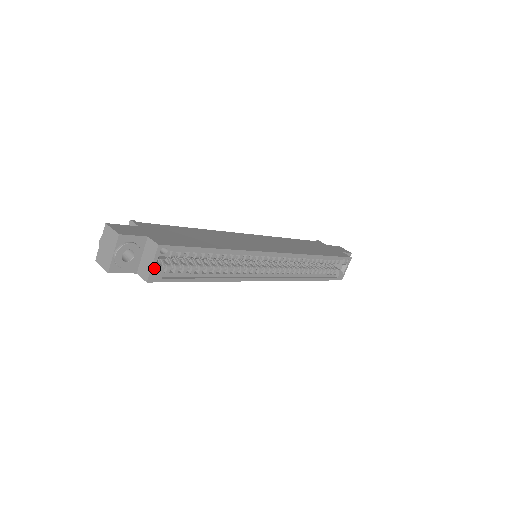
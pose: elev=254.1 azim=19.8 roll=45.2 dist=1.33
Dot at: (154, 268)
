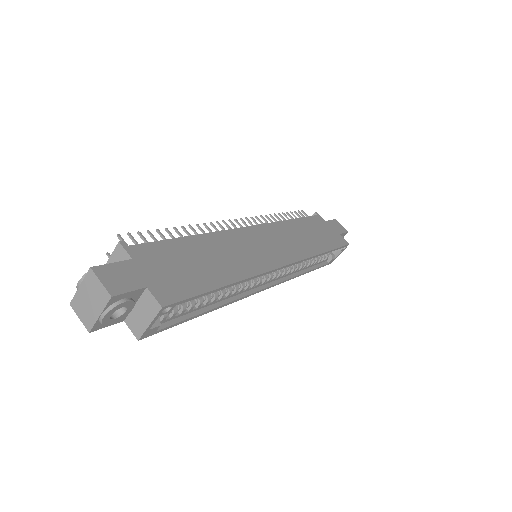
Dot at: (150, 327)
